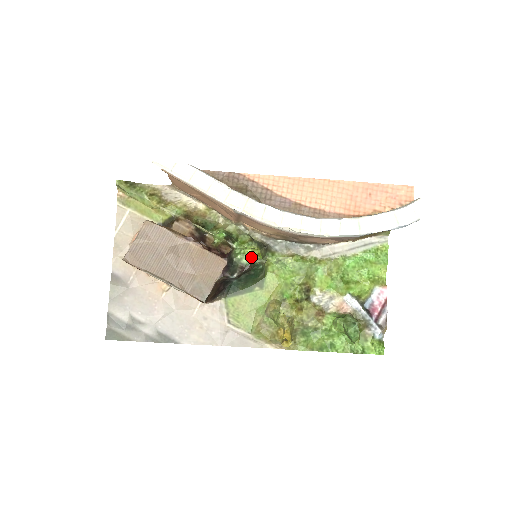
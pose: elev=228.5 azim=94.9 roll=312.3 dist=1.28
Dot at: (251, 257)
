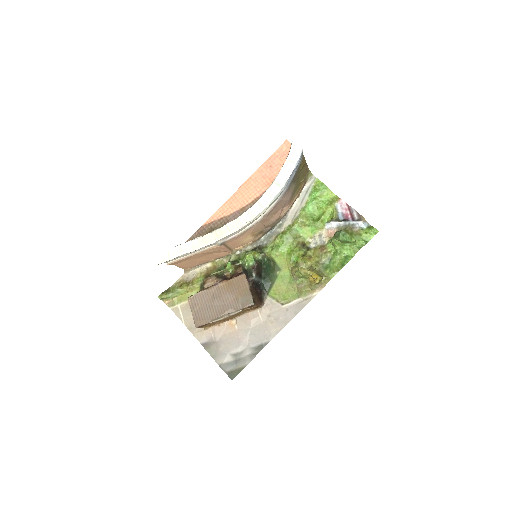
Dot at: (251, 258)
